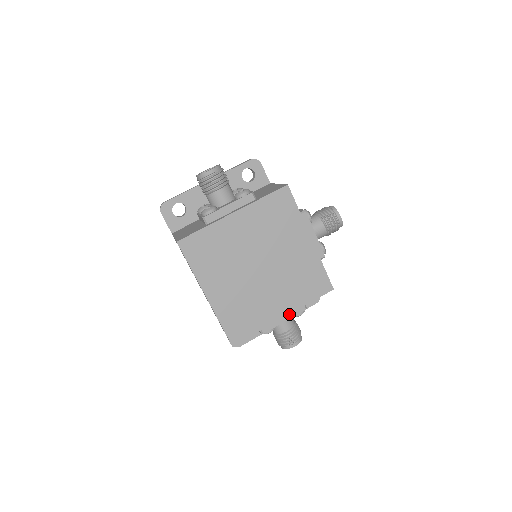
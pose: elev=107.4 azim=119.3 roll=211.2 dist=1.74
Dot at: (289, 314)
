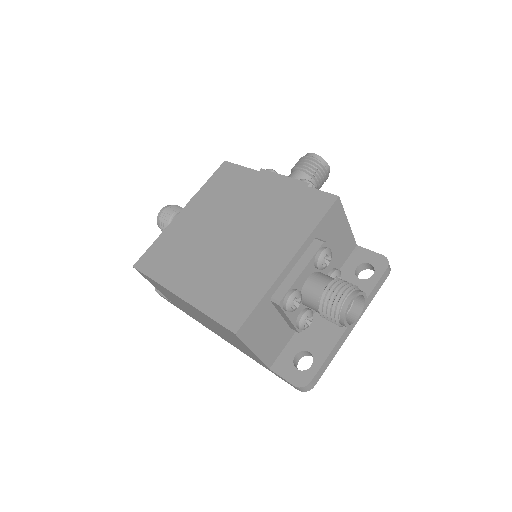
Dot at: (295, 254)
